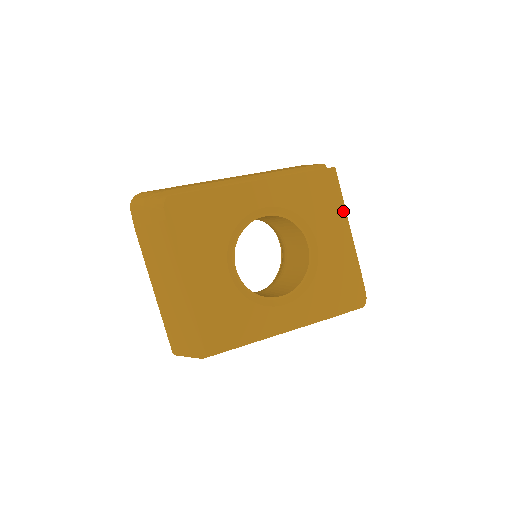
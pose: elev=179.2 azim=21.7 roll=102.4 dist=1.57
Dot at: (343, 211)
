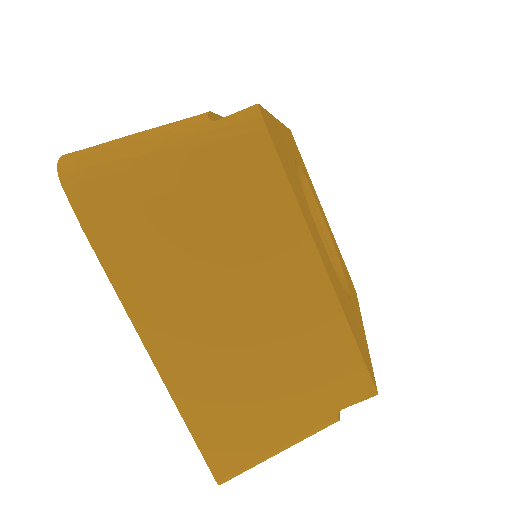
Dot at: (311, 182)
